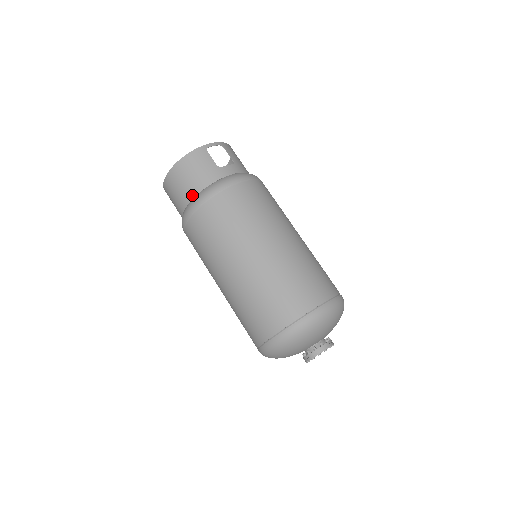
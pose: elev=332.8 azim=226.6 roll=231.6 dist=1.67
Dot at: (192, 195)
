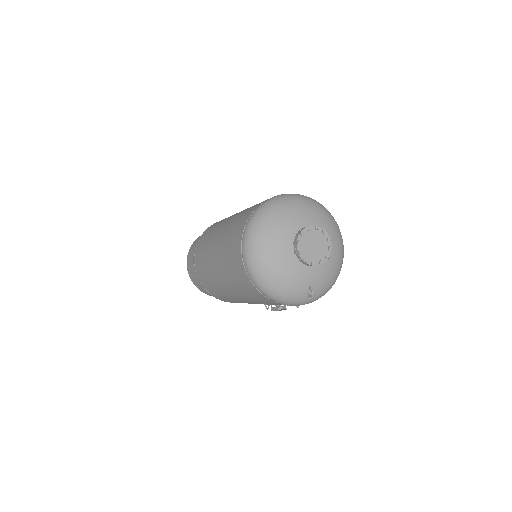
Dot at: occluded
